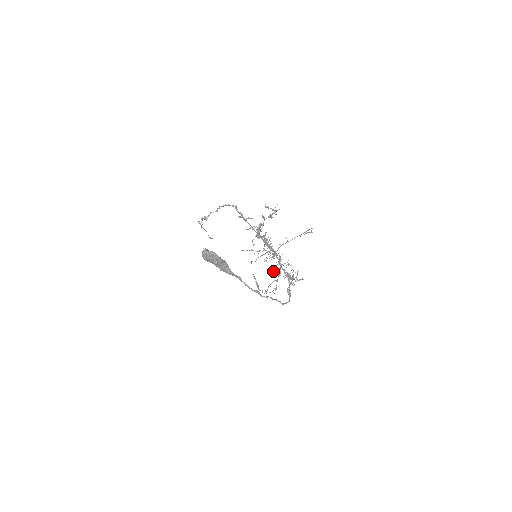
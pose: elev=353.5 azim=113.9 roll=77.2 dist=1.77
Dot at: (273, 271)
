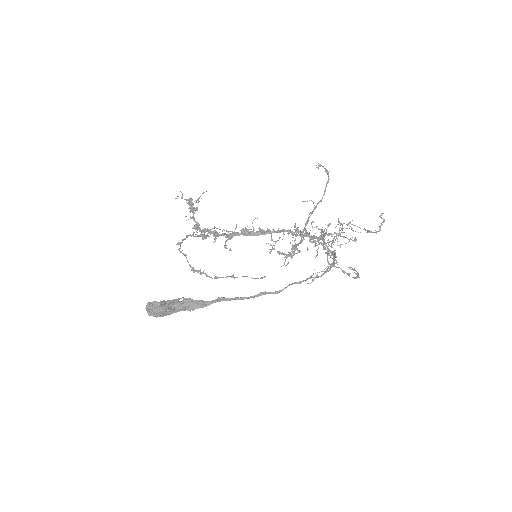
Dot at: (288, 252)
